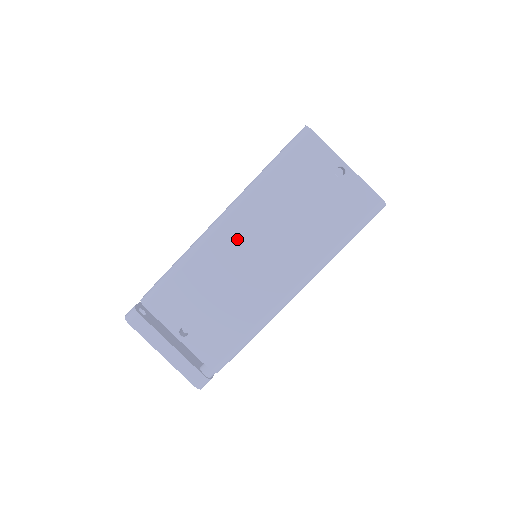
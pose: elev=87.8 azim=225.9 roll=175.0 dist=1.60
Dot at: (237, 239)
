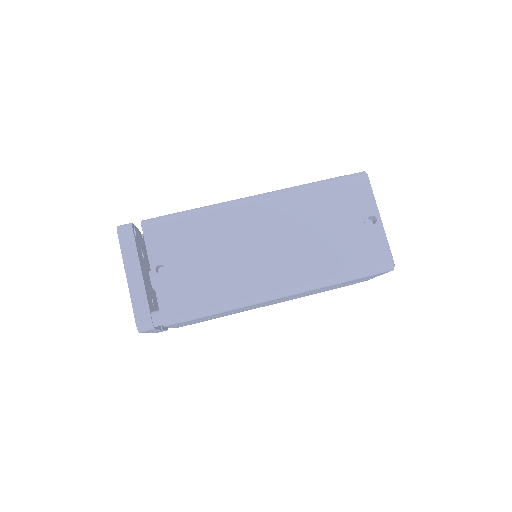
Dot at: (258, 220)
